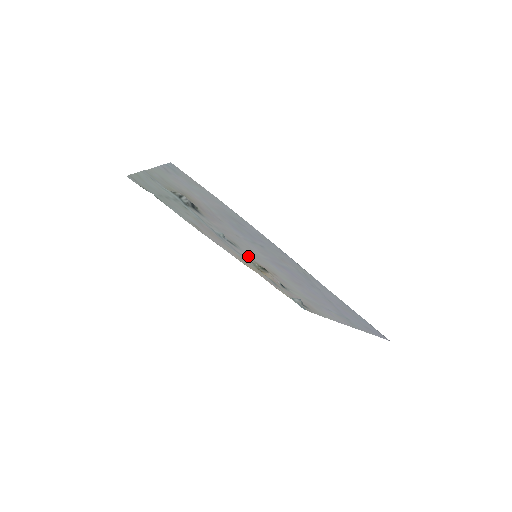
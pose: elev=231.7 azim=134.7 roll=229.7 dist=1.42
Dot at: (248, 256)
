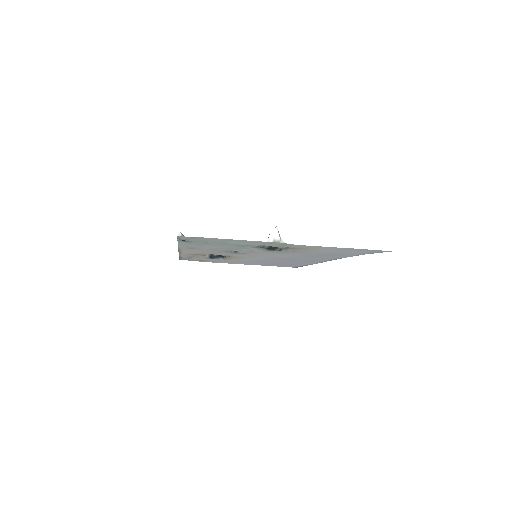
Dot at: occluded
